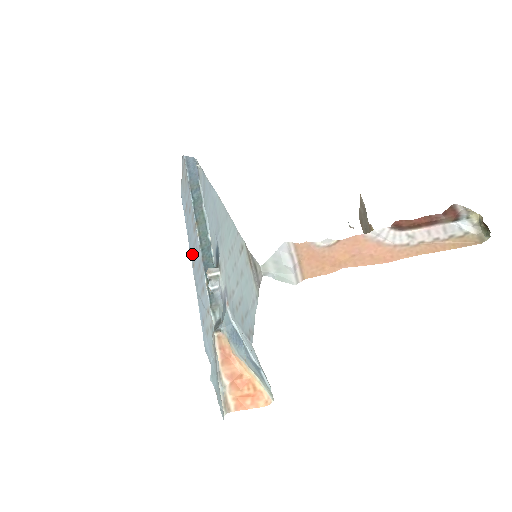
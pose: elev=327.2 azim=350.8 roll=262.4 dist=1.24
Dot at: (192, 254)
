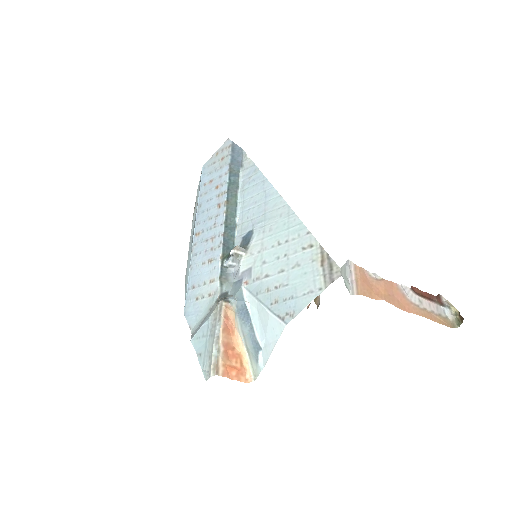
Dot at: (201, 224)
